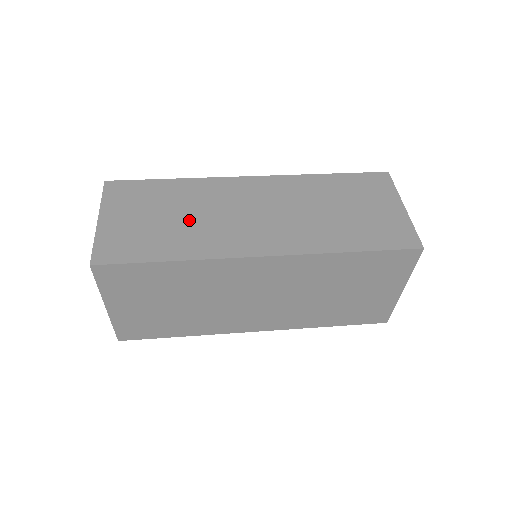
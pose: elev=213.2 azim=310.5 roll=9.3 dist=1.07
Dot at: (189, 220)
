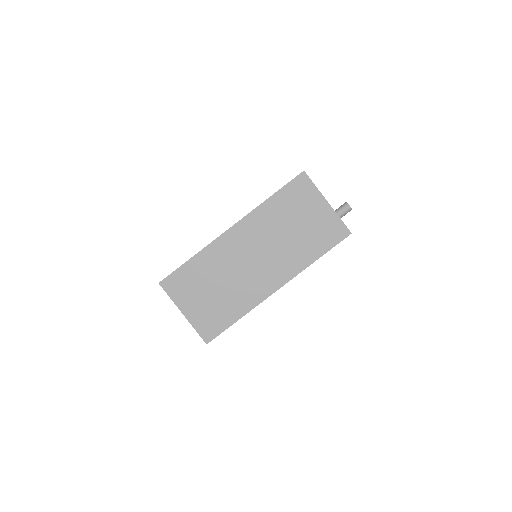
Dot at: occluded
